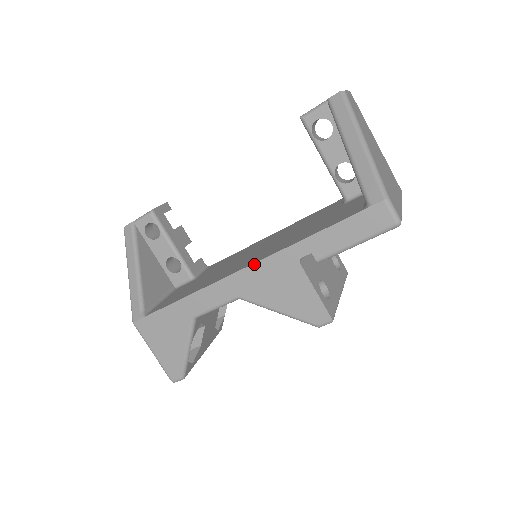
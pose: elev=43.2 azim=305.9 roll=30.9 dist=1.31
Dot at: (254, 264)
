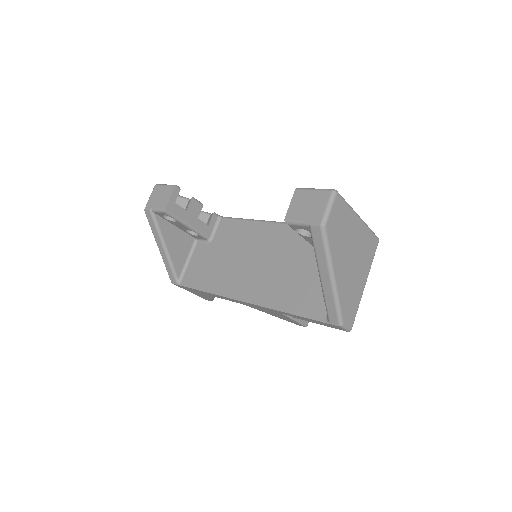
Dot at: (251, 304)
